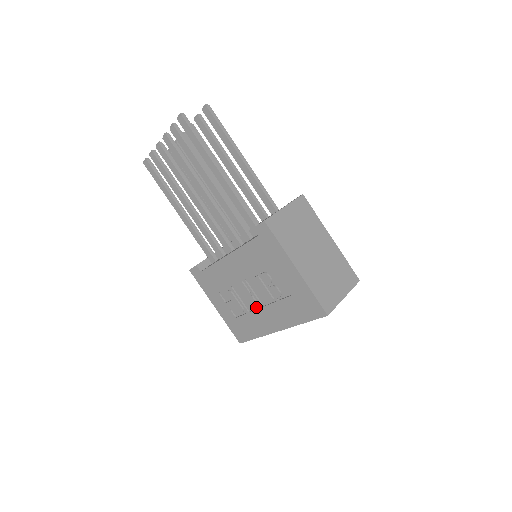
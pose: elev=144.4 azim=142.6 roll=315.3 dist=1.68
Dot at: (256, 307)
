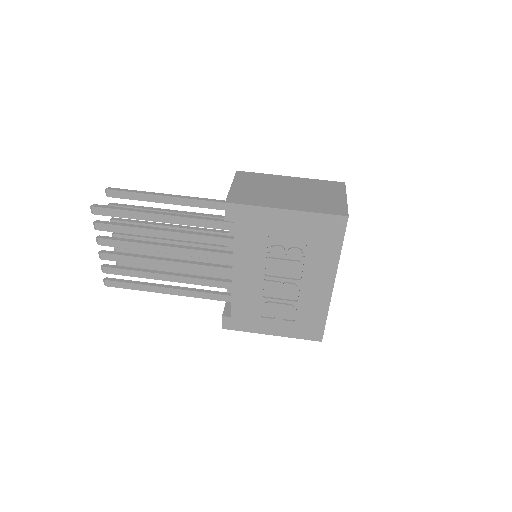
Dot at: (297, 289)
